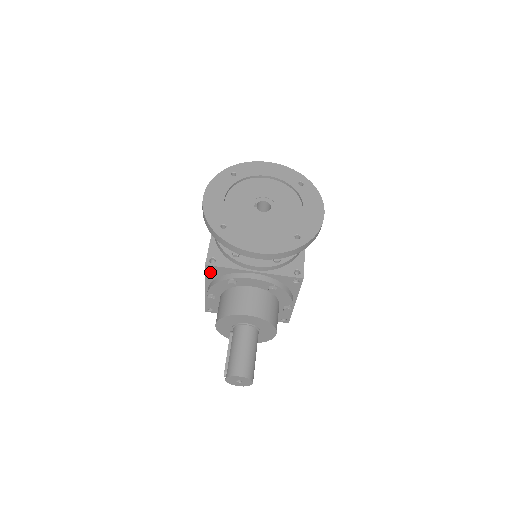
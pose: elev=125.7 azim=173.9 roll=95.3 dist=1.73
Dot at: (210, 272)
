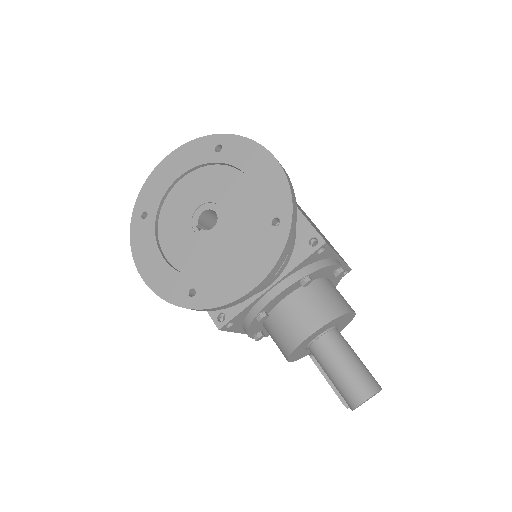
Dot at: (231, 327)
